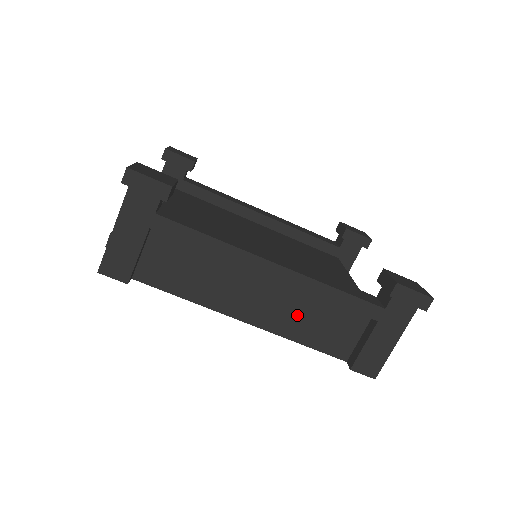
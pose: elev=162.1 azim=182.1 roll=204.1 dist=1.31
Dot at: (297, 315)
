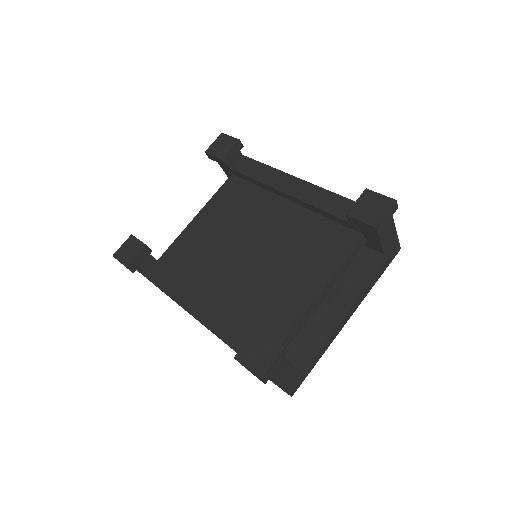
Dot at: occluded
